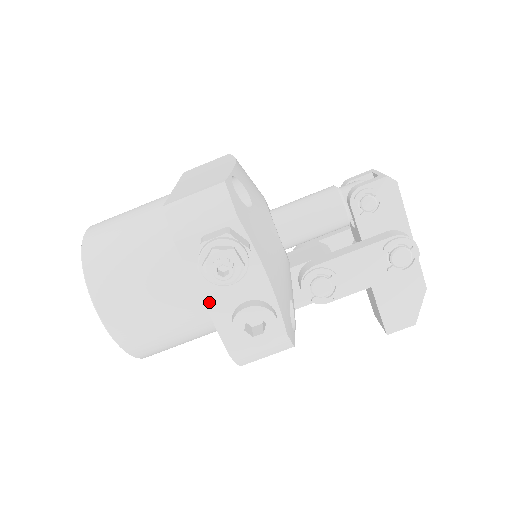
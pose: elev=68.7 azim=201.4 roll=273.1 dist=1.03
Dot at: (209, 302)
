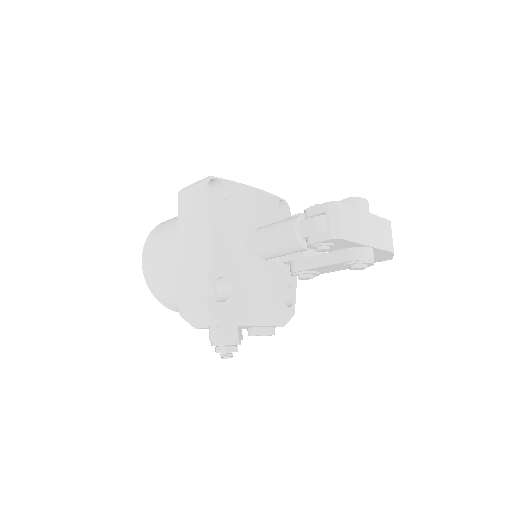
Dot at: occluded
